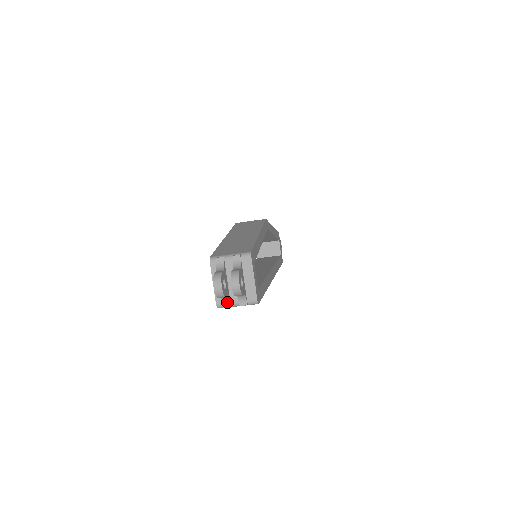
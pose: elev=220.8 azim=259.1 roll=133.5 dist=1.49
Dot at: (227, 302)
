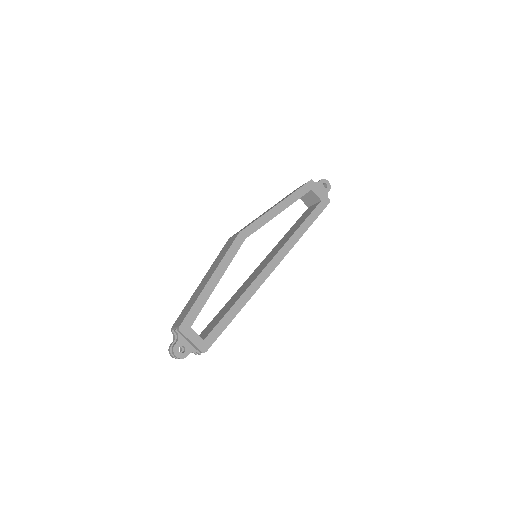
Dot at: (193, 352)
